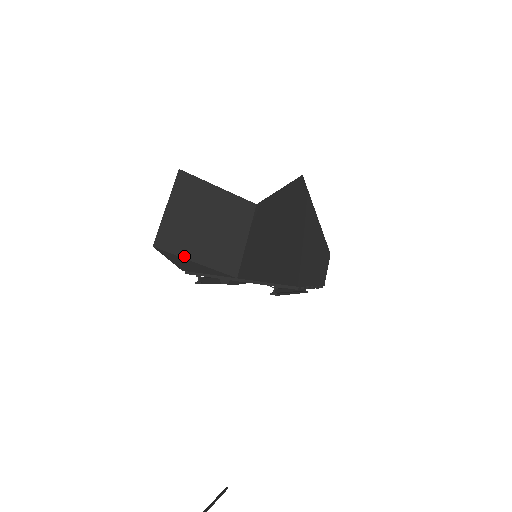
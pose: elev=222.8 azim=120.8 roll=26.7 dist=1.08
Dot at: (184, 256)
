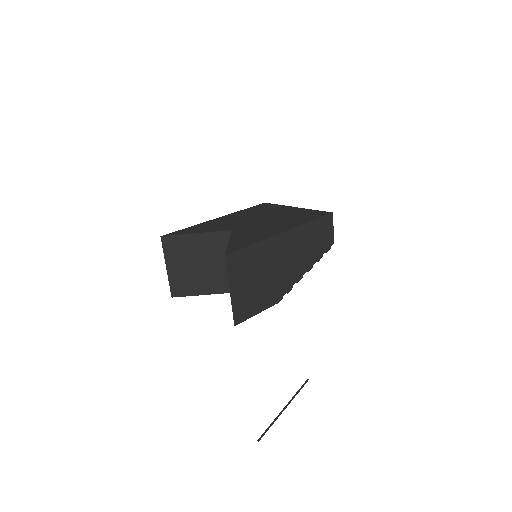
Dot at: (195, 294)
